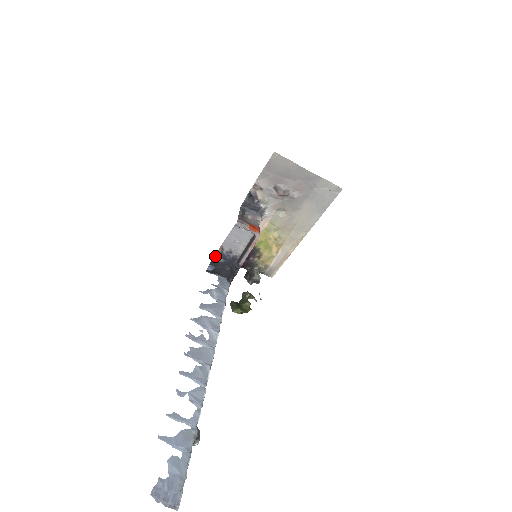
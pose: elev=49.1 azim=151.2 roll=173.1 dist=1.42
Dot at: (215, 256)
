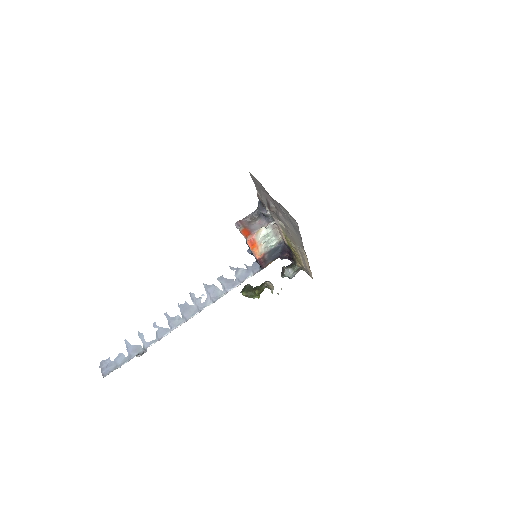
Dot at: occluded
